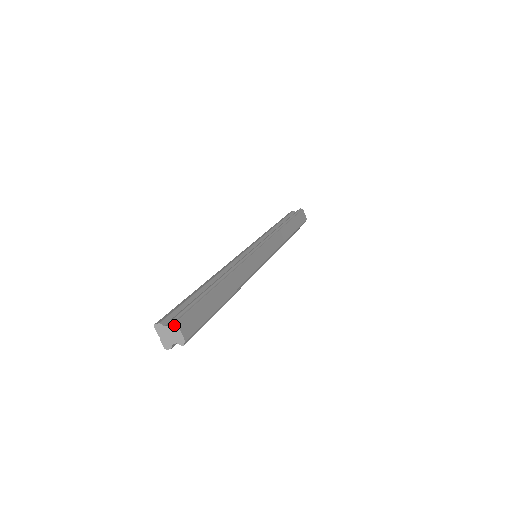
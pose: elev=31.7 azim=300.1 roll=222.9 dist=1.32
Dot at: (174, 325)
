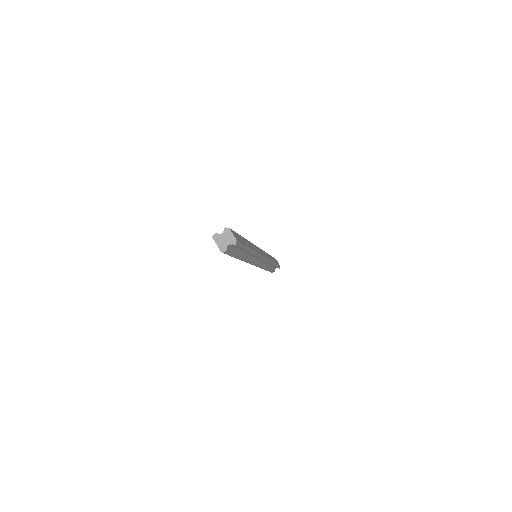
Dot at: (227, 231)
